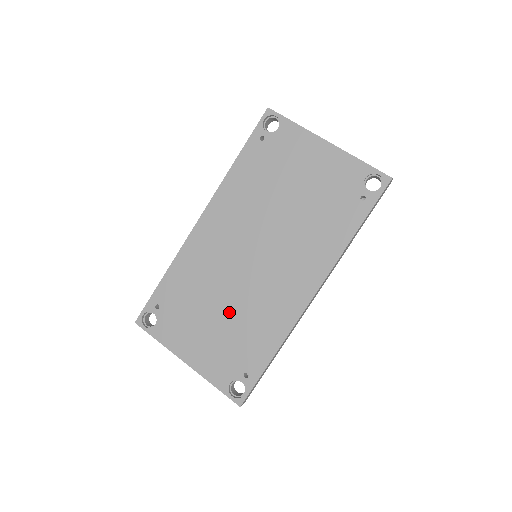
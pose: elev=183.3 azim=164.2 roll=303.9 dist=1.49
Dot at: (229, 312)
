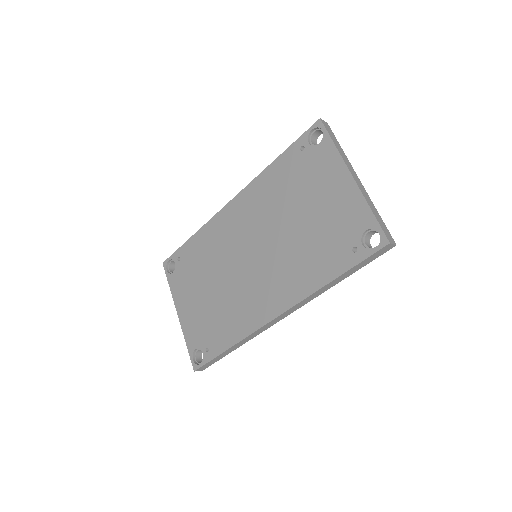
Dot at: (217, 292)
